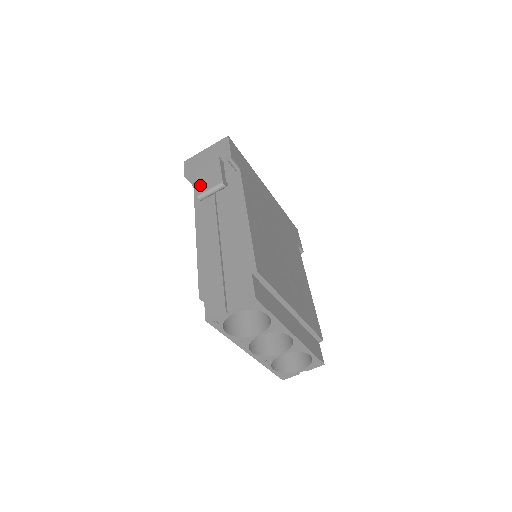
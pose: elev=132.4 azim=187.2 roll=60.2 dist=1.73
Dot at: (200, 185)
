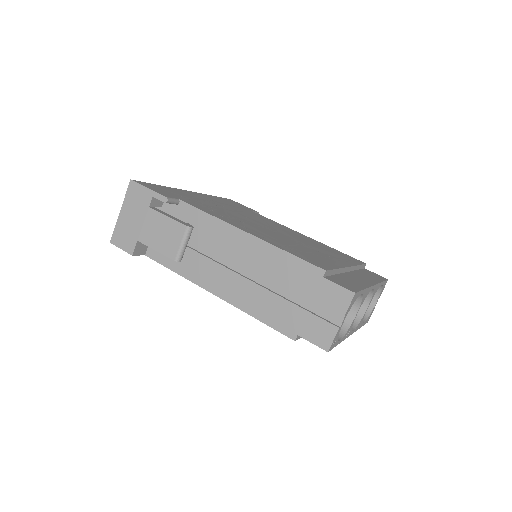
Dot at: (164, 249)
